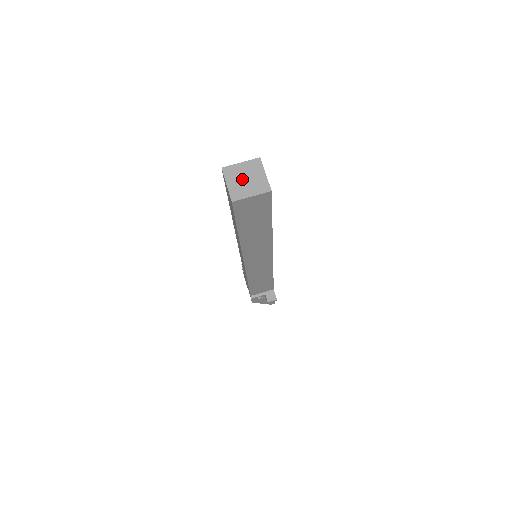
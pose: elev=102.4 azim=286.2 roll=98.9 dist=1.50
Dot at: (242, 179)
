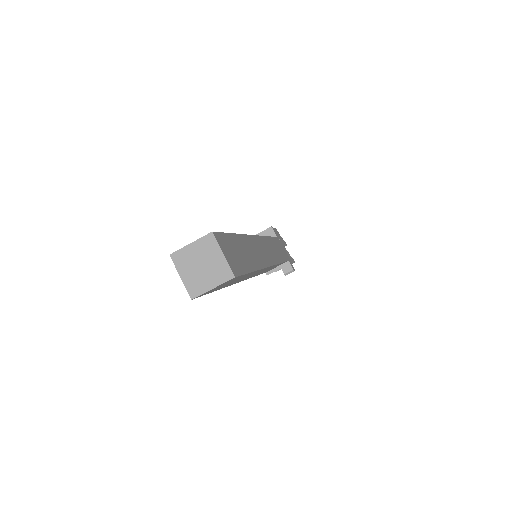
Dot at: (197, 267)
